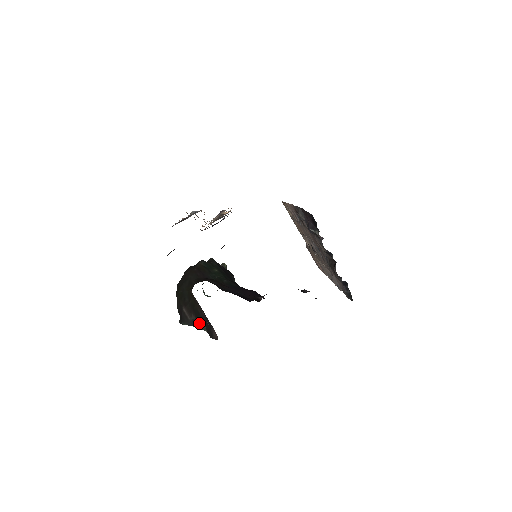
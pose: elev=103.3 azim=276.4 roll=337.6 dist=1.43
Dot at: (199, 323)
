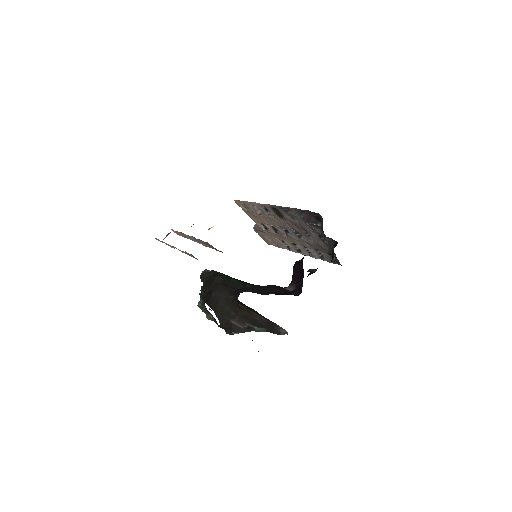
Dot at: (257, 328)
